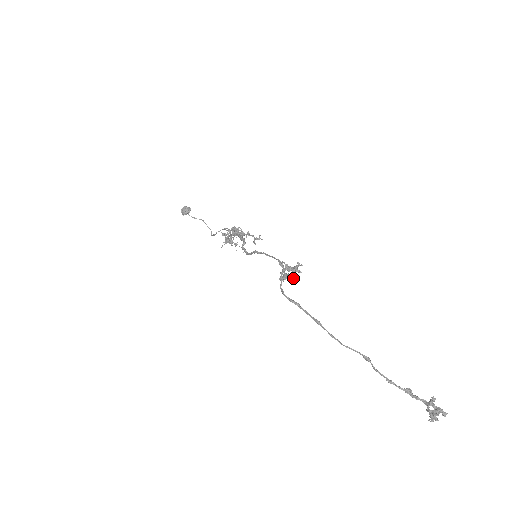
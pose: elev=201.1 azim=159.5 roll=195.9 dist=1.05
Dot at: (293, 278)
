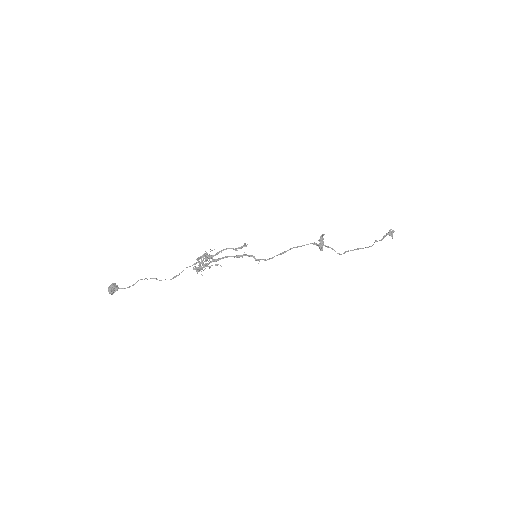
Dot at: occluded
